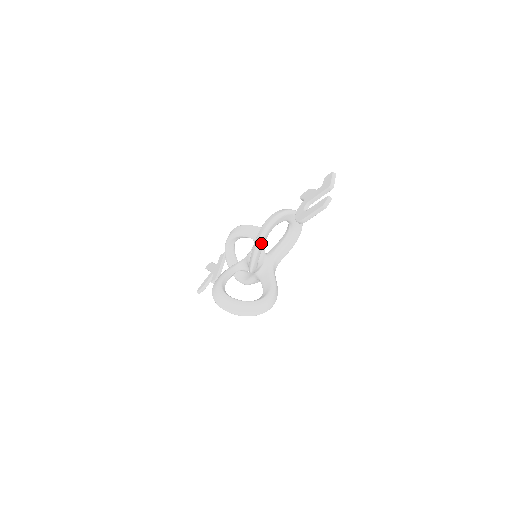
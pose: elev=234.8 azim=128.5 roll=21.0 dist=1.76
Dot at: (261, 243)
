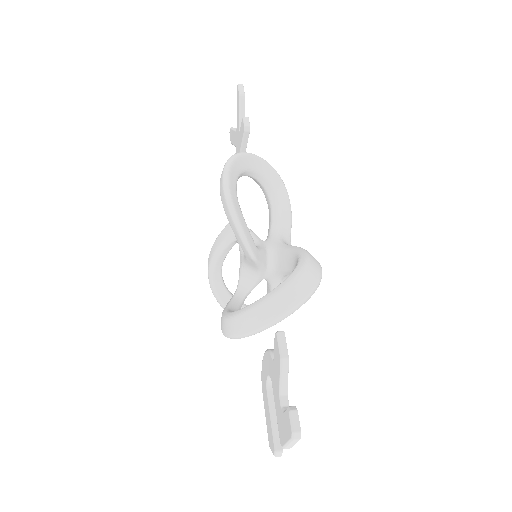
Dot at: occluded
